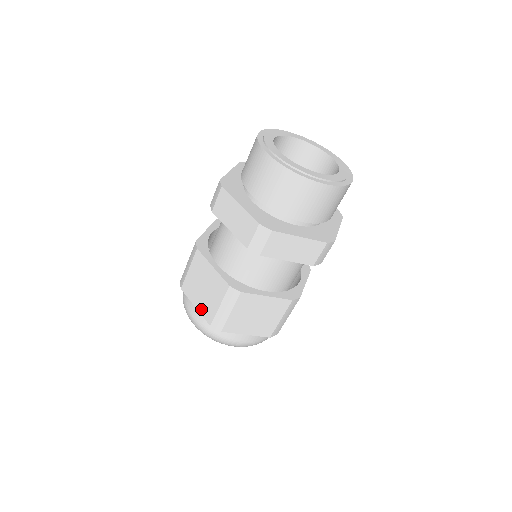
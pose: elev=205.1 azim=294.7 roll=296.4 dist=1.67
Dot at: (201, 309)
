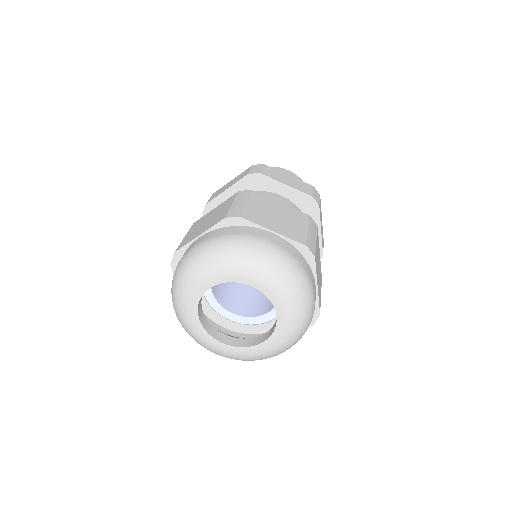
Dot at: (208, 227)
